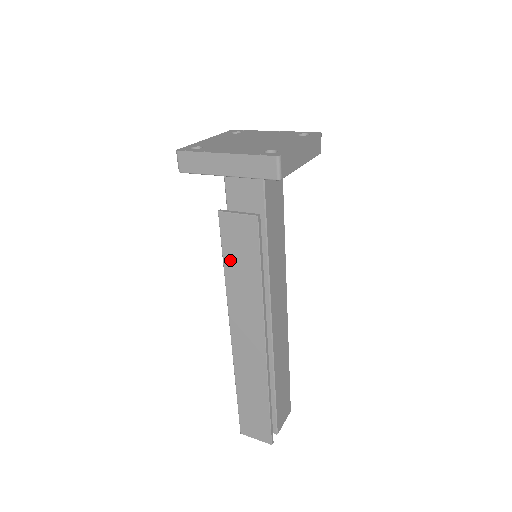
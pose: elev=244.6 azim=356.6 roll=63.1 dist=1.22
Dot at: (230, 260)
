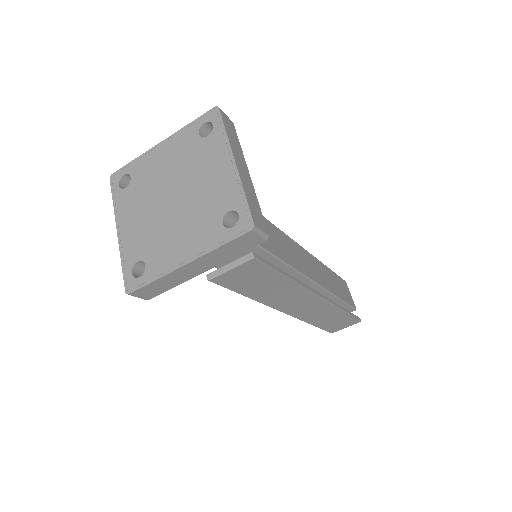
Dot at: (249, 291)
